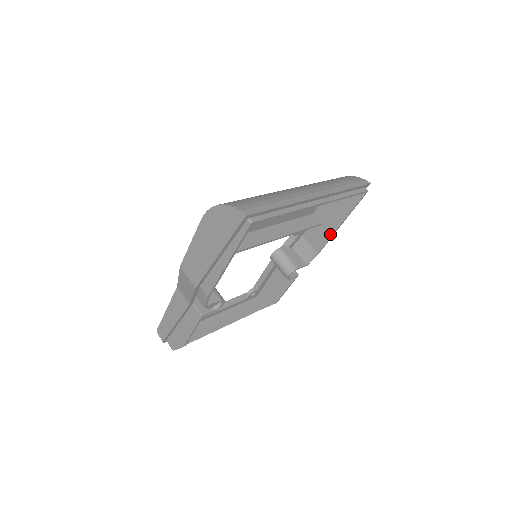
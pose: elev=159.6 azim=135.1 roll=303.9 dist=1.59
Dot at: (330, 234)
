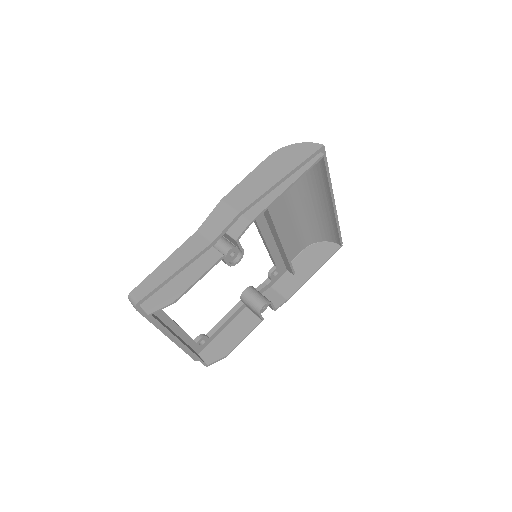
Dot at: (303, 281)
